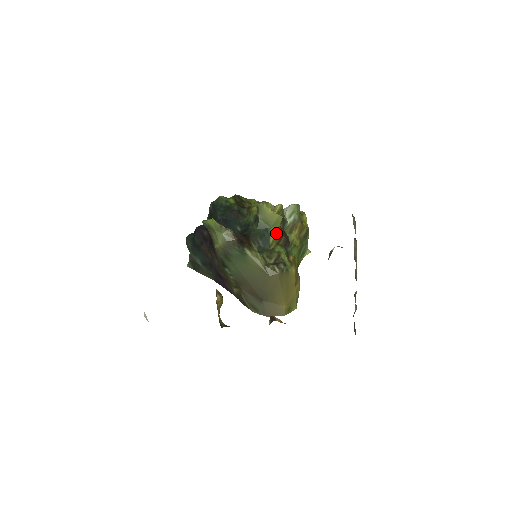
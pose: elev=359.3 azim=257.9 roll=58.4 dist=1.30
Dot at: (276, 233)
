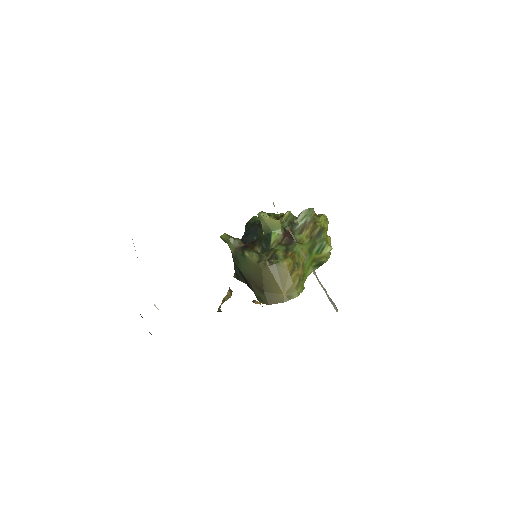
Dot at: (278, 235)
